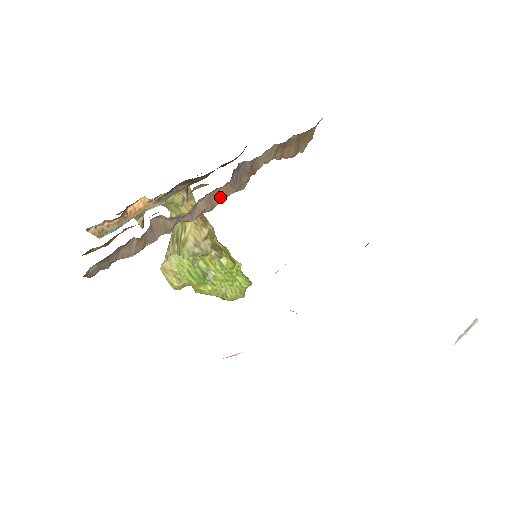
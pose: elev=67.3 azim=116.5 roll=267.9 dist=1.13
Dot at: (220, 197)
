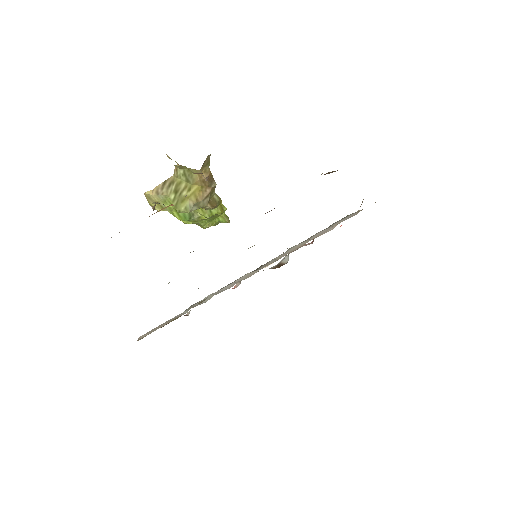
Dot at: occluded
